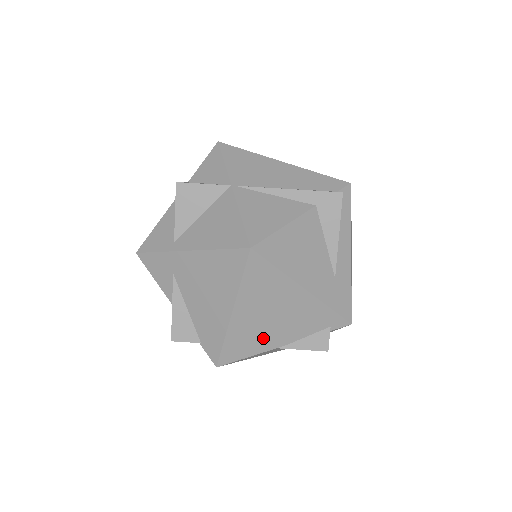
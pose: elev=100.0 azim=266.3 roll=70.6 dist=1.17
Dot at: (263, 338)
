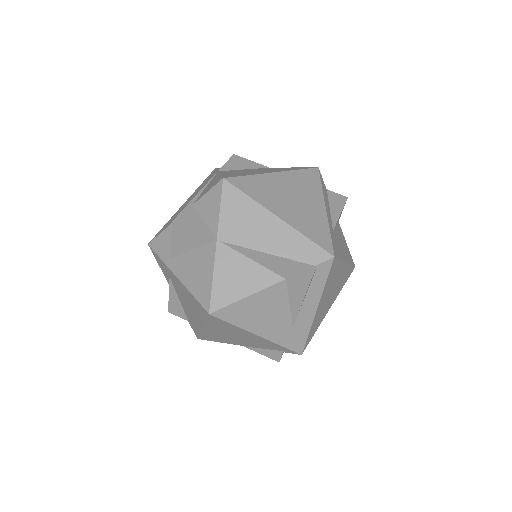
Dot at: (230, 340)
